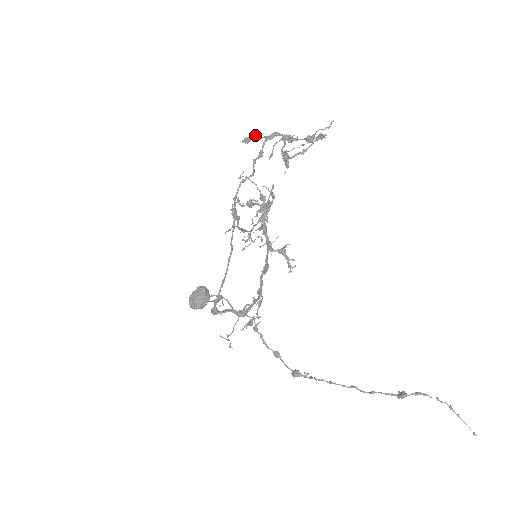
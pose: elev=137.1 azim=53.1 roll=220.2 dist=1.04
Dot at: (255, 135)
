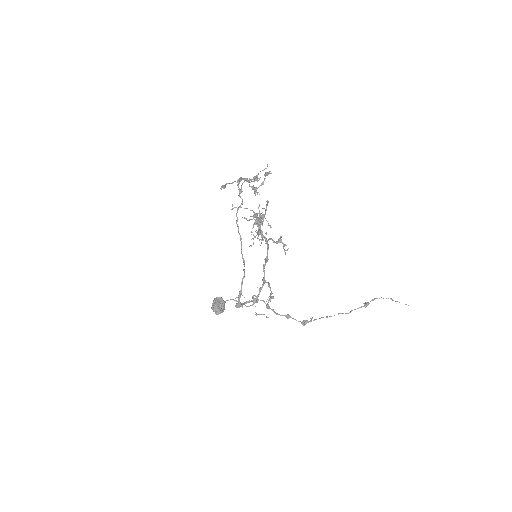
Dot at: (226, 183)
